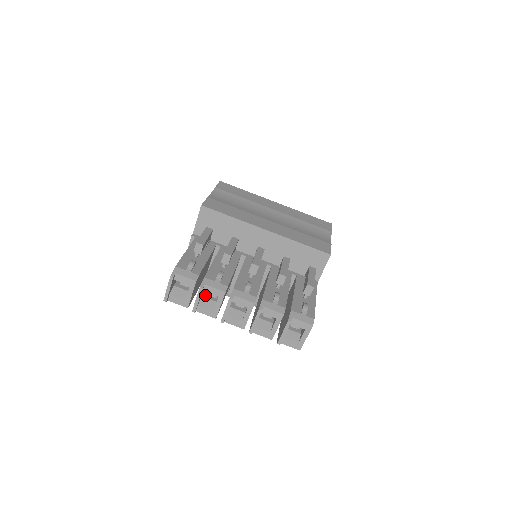
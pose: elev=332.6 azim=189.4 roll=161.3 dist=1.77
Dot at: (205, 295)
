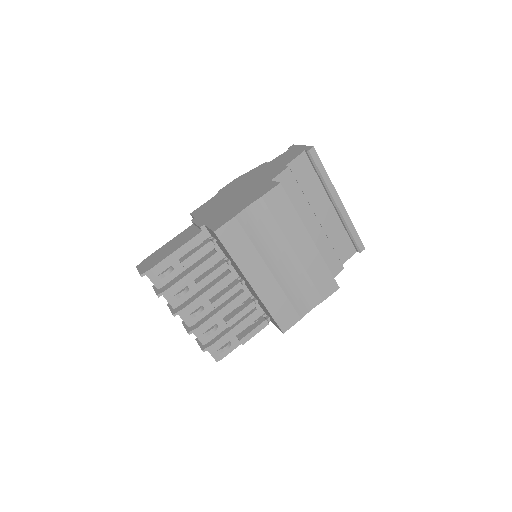
Dot at: occluded
